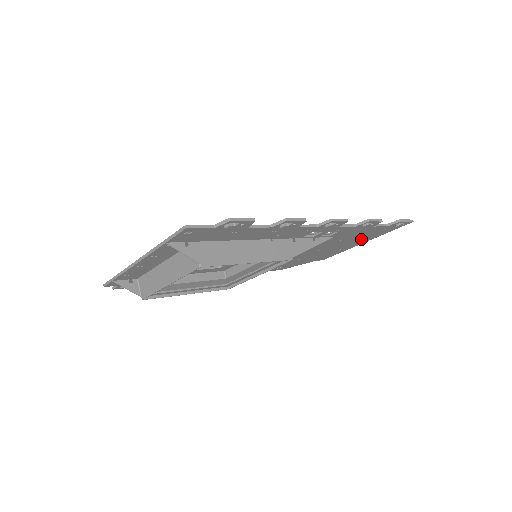
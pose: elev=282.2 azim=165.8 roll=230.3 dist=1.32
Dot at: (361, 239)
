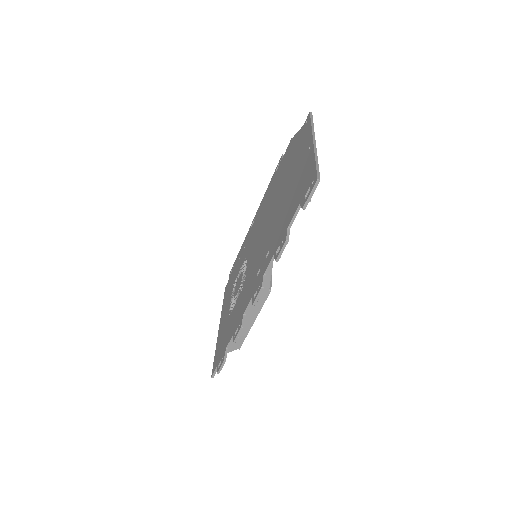
Dot at: occluded
